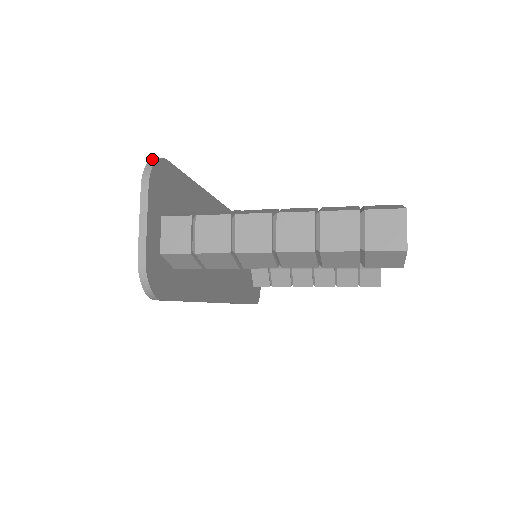
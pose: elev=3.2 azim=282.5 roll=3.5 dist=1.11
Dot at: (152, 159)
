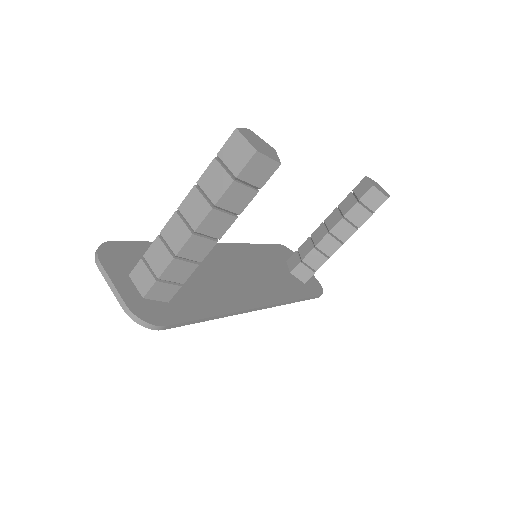
Dot at: (99, 247)
